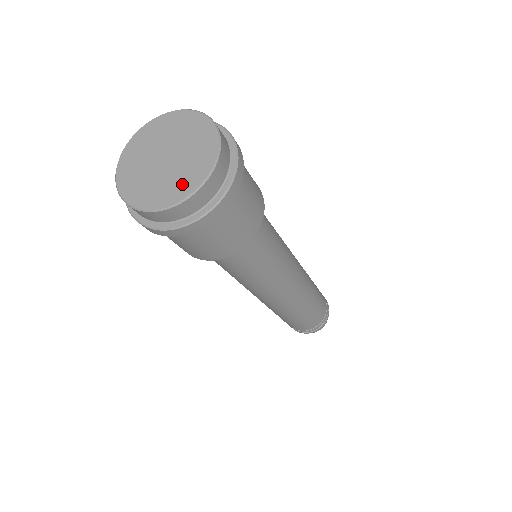
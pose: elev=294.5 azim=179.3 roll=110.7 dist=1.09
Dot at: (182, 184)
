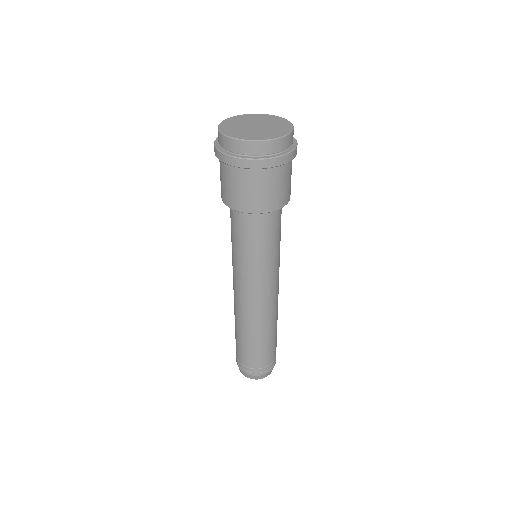
Dot at: (280, 130)
